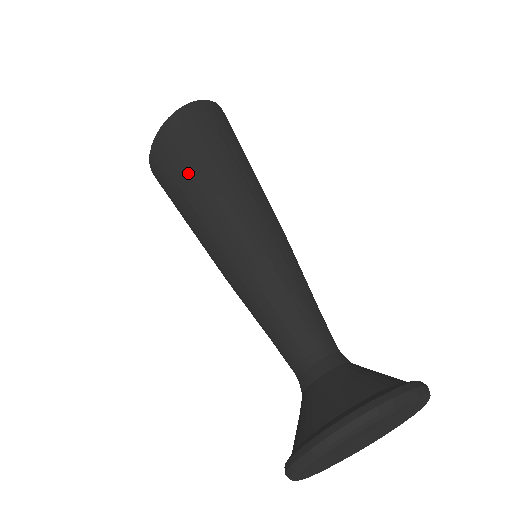
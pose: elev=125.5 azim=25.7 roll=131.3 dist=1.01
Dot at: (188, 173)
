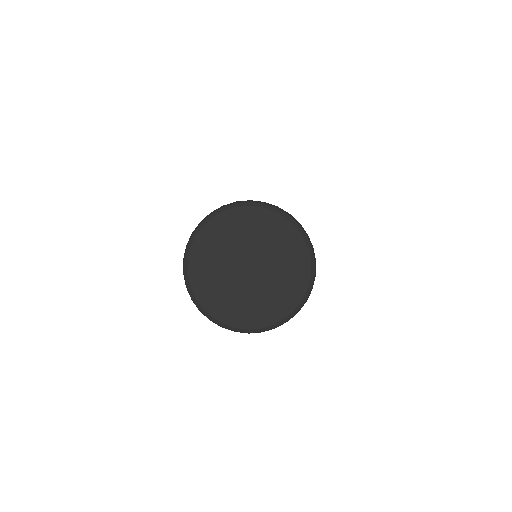
Dot at: occluded
